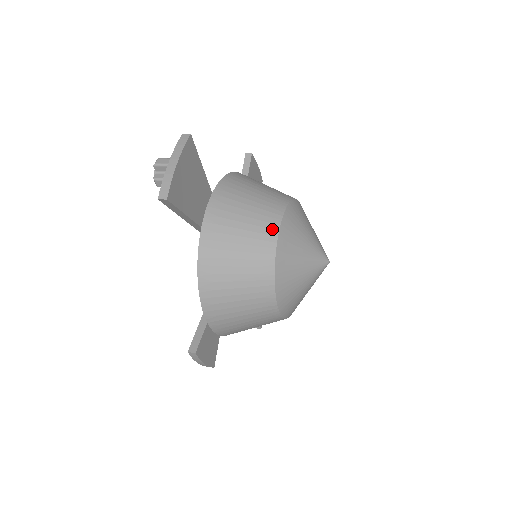
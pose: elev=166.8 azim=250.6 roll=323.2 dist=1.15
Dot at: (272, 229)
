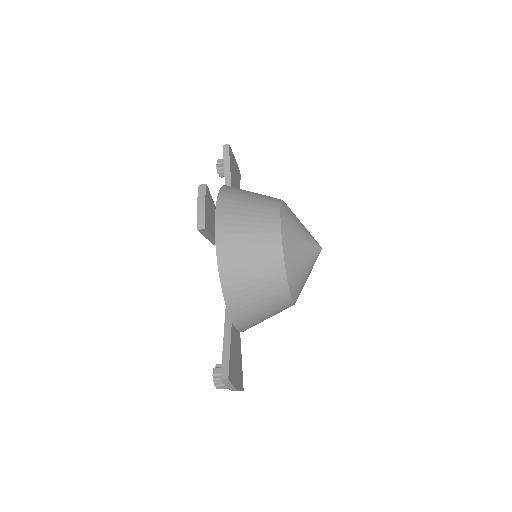
Dot at: occluded
